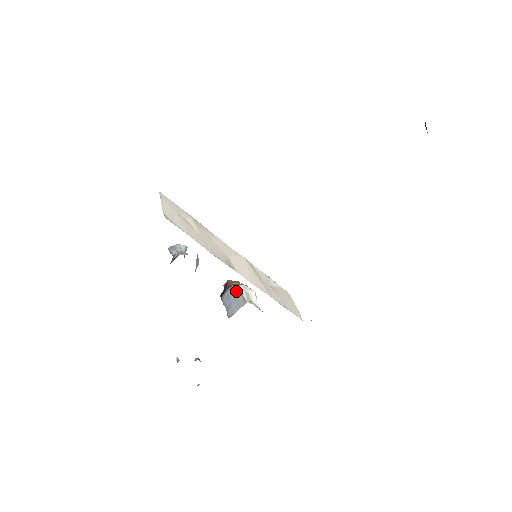
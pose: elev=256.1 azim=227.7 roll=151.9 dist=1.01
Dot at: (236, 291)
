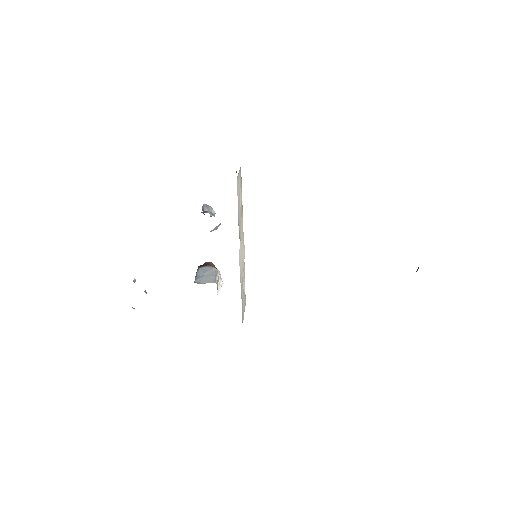
Dot at: (213, 271)
